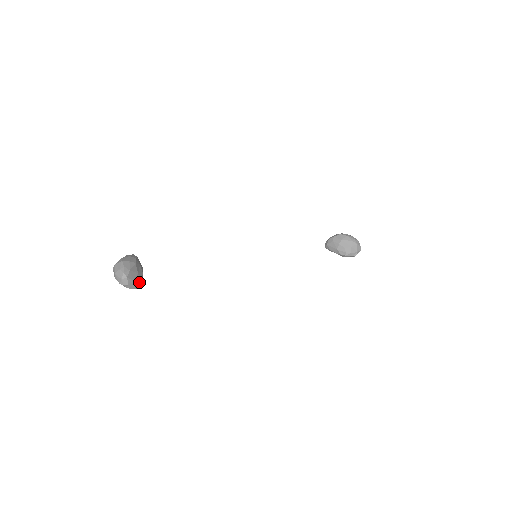
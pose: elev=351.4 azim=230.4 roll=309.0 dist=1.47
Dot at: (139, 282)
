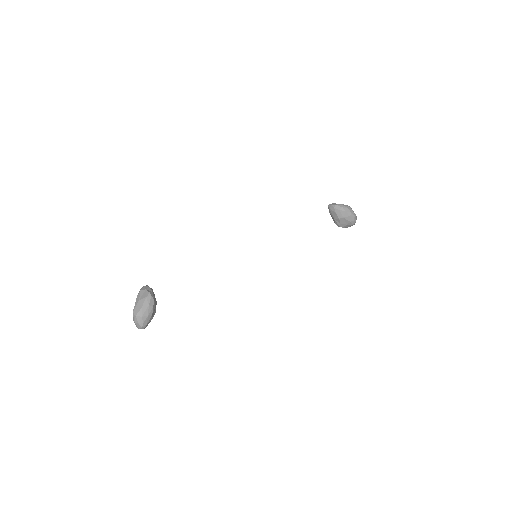
Dot at: occluded
